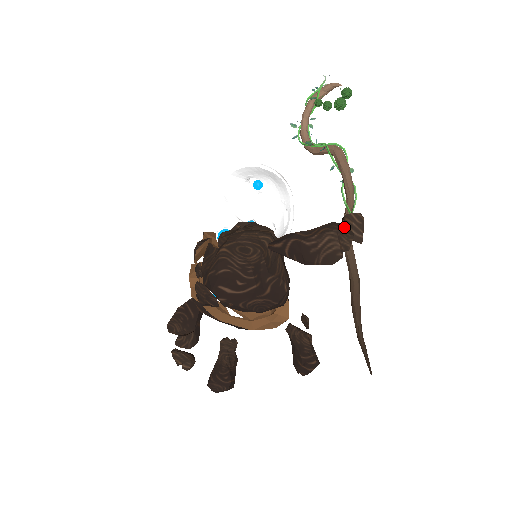
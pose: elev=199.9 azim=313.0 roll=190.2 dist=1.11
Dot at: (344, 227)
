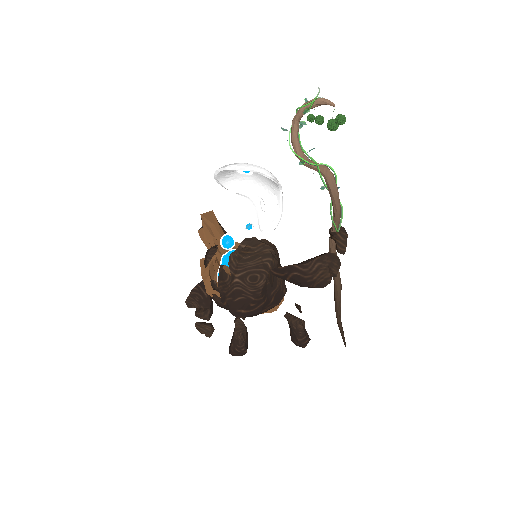
Dot at: (333, 256)
